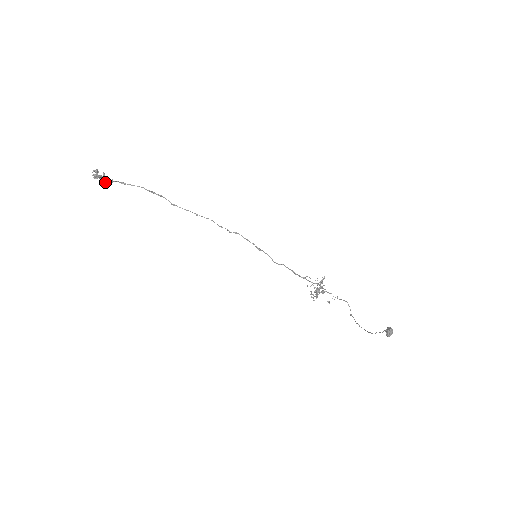
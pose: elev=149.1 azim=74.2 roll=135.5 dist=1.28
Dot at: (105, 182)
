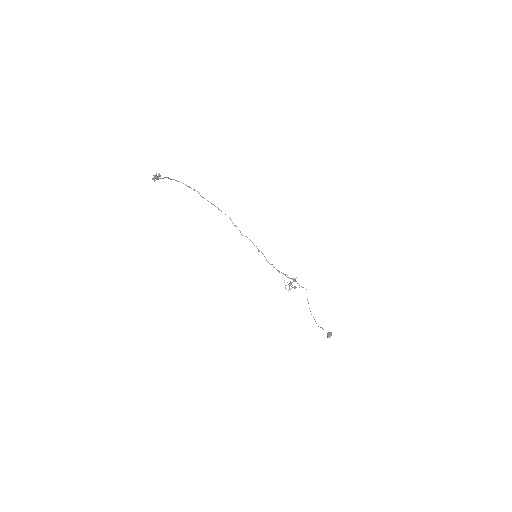
Dot at: occluded
